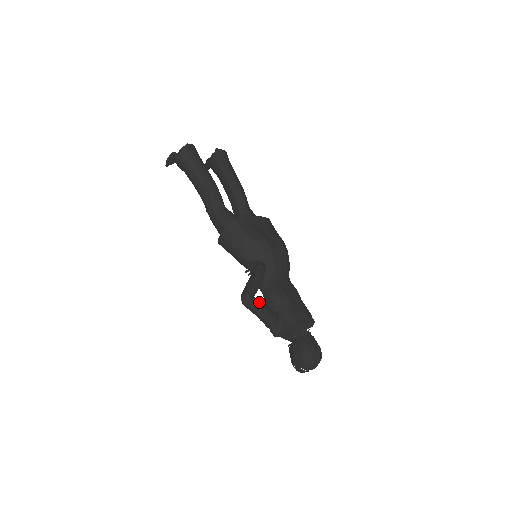
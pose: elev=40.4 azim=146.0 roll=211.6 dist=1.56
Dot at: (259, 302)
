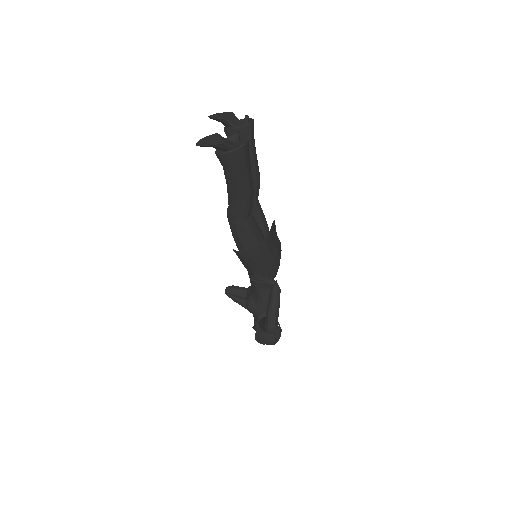
Dot at: occluded
